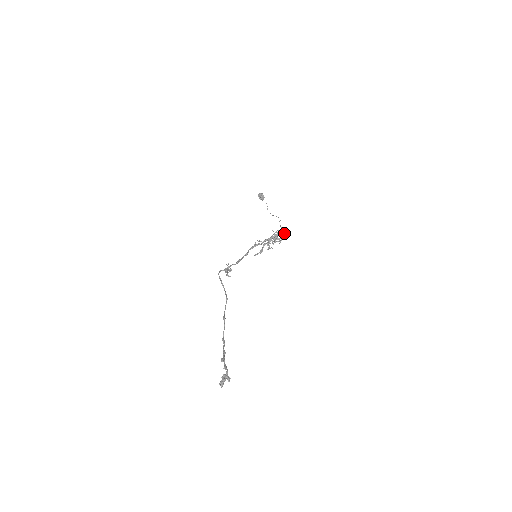
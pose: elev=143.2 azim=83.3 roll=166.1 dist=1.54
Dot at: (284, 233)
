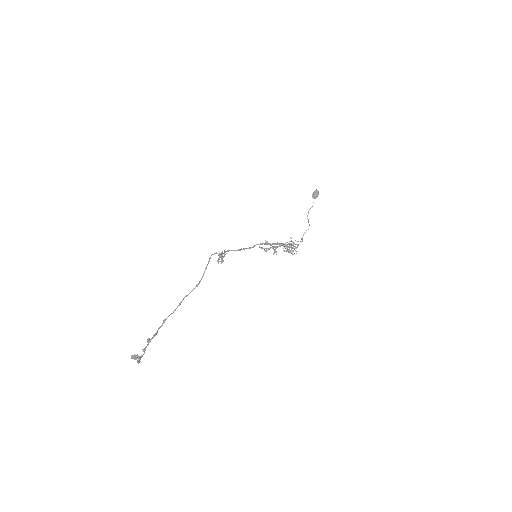
Dot at: (296, 251)
